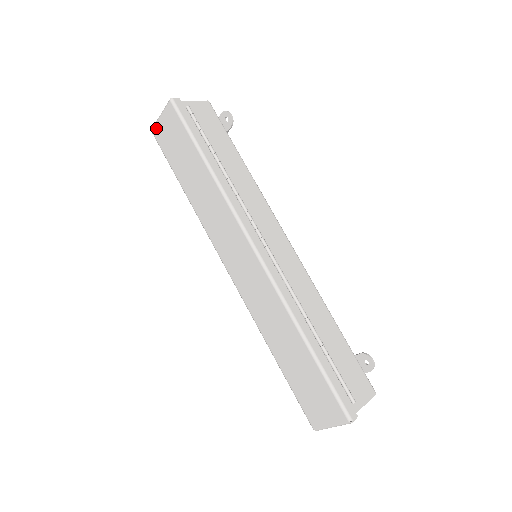
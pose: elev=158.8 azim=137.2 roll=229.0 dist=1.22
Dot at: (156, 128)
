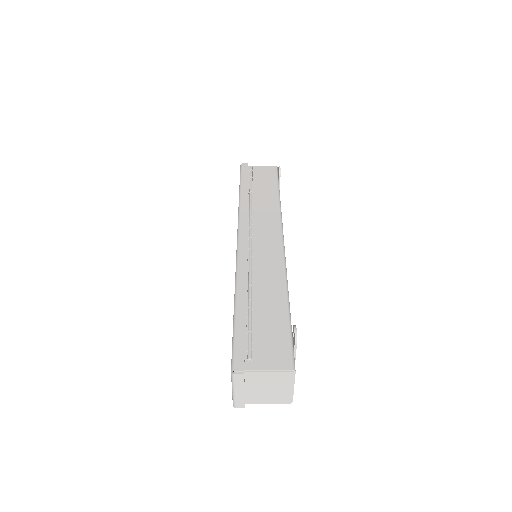
Dot at: occluded
